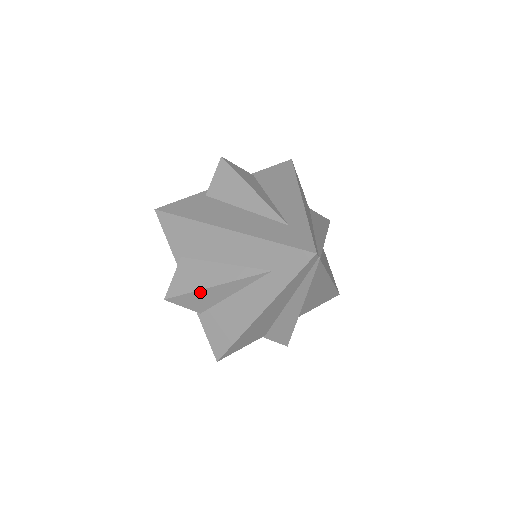
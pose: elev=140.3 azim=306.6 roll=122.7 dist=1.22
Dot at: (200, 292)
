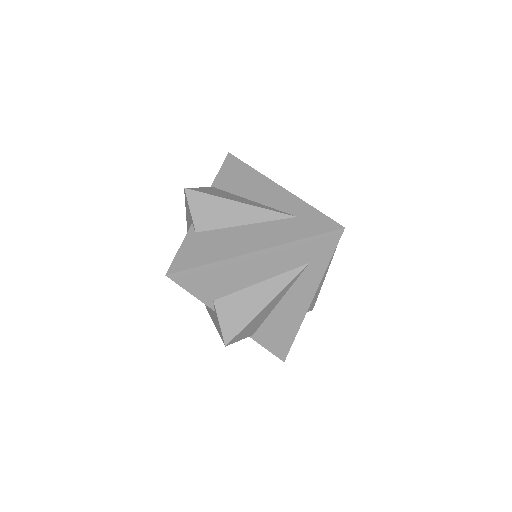
Dot at: (254, 319)
